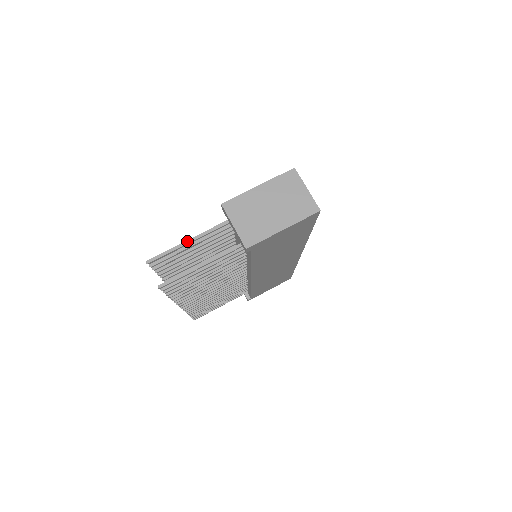
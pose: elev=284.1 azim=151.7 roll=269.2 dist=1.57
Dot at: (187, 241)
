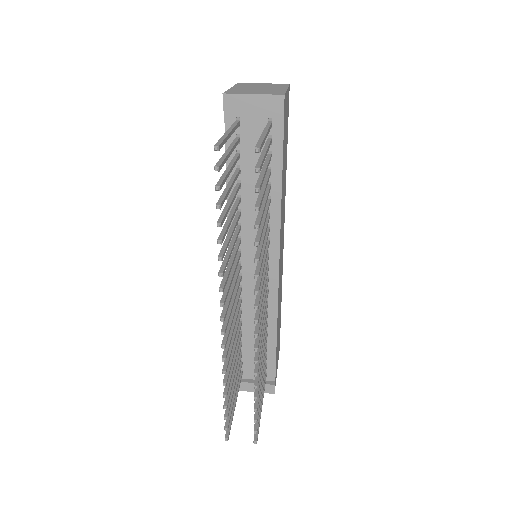
Dot at: (226, 132)
